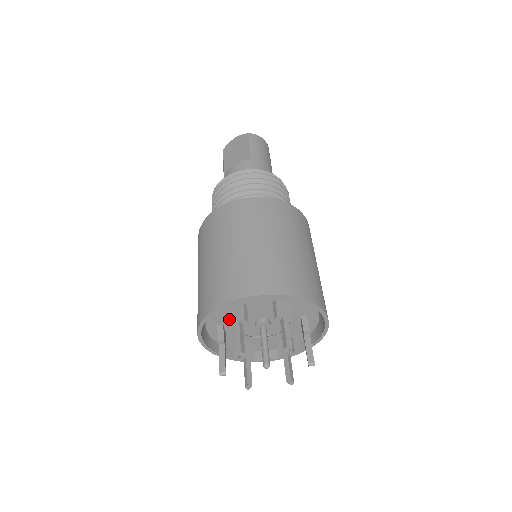
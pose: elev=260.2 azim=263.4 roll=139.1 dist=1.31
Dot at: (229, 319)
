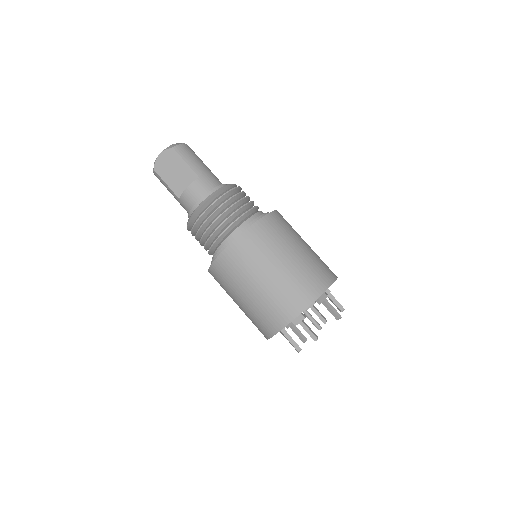
Dot at: (292, 322)
